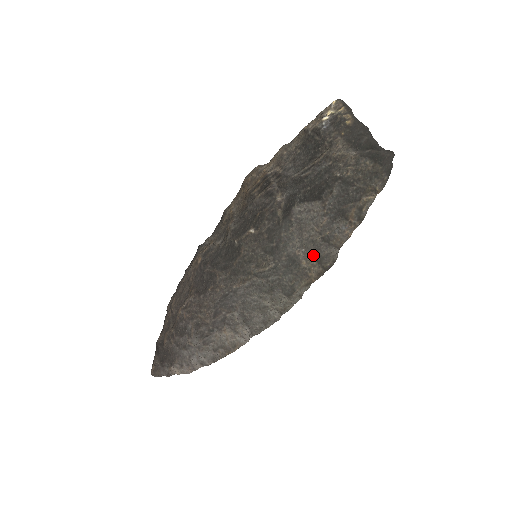
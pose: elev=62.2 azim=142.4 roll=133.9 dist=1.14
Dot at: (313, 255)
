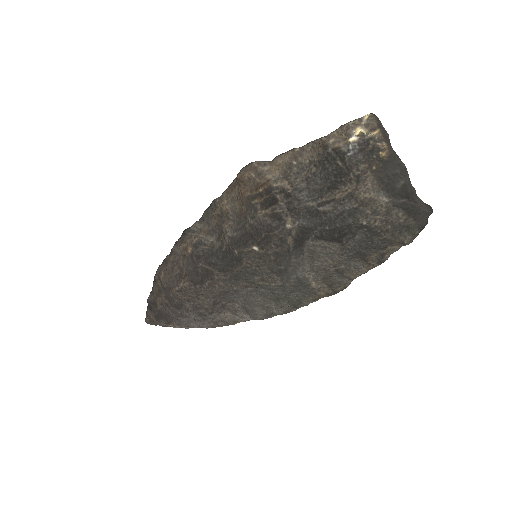
Dot at: (324, 280)
